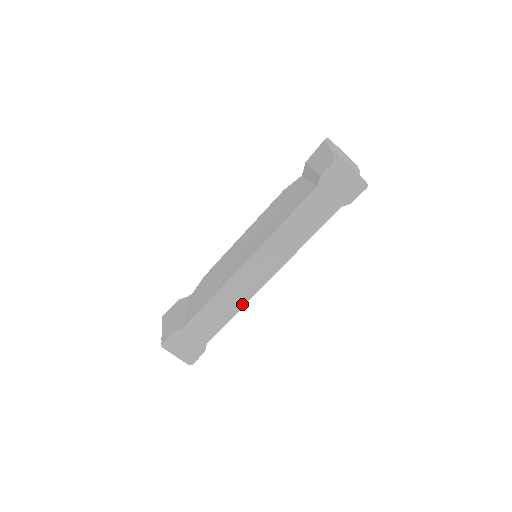
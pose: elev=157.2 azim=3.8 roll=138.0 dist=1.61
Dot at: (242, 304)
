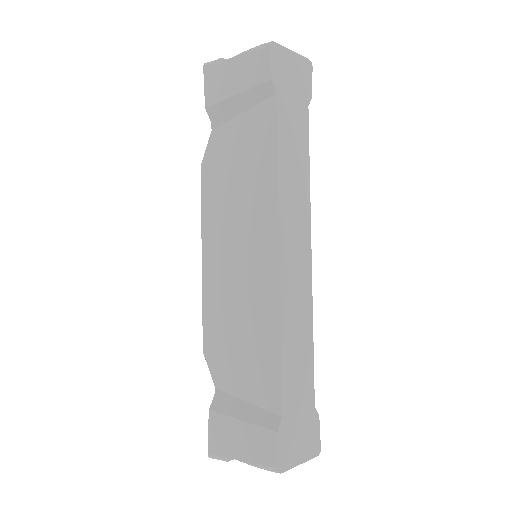
Dot at: (310, 314)
